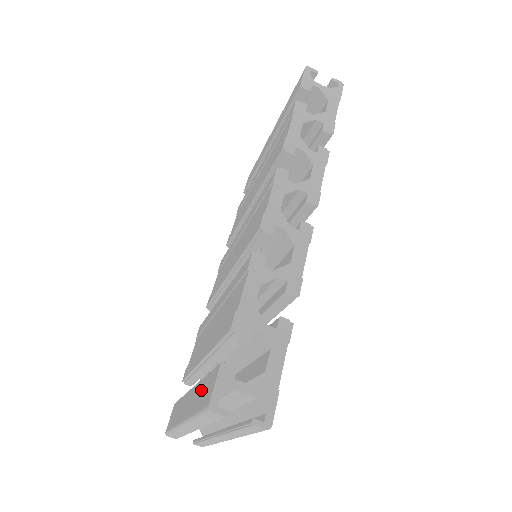
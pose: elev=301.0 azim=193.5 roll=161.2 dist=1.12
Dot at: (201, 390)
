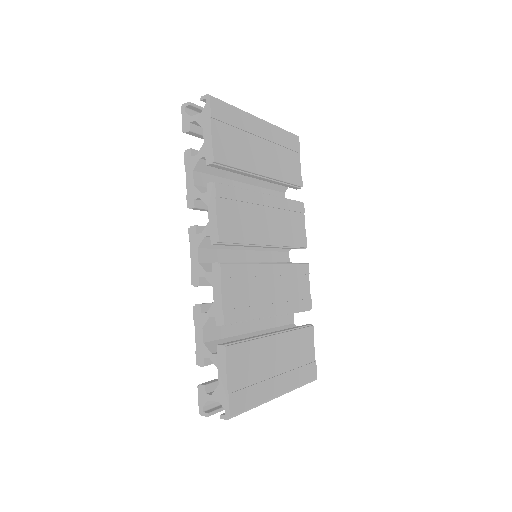
Dot at: occluded
